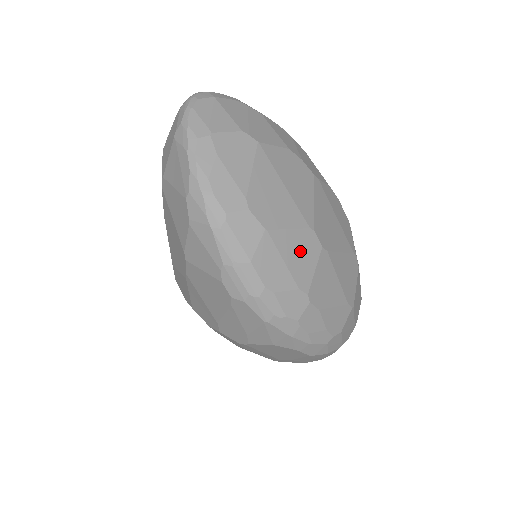
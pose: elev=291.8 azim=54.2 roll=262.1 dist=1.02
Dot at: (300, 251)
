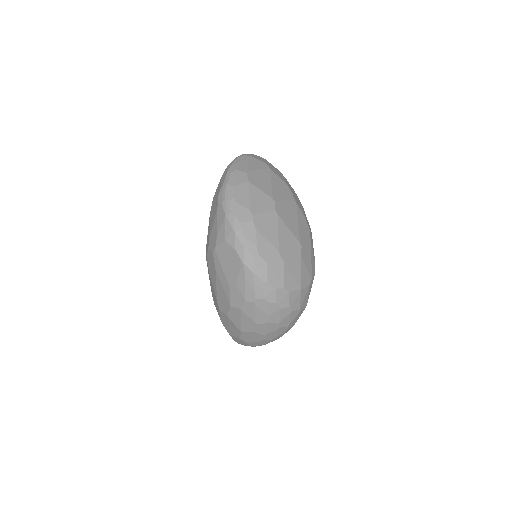
Dot at: (261, 201)
